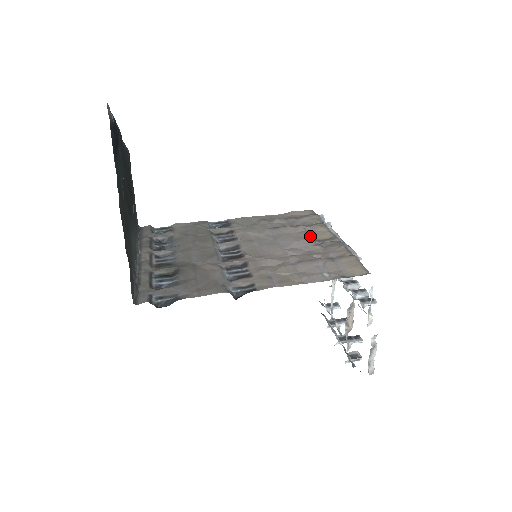
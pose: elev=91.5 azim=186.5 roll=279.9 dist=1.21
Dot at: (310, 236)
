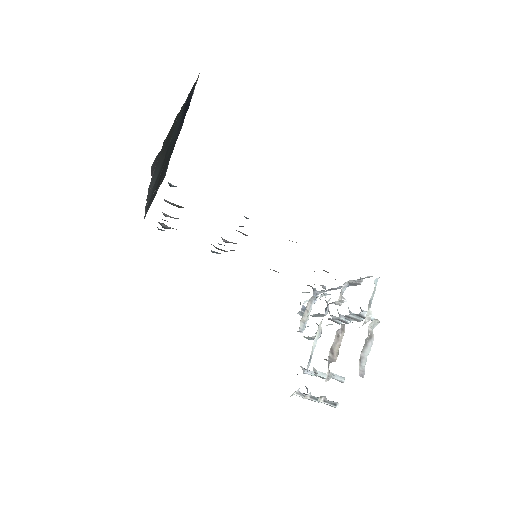
Dot at: occluded
